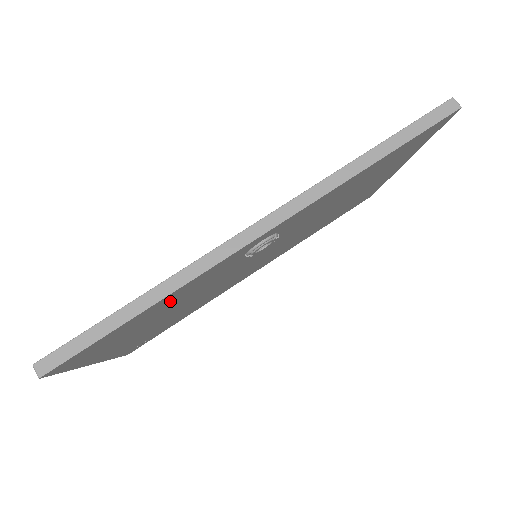
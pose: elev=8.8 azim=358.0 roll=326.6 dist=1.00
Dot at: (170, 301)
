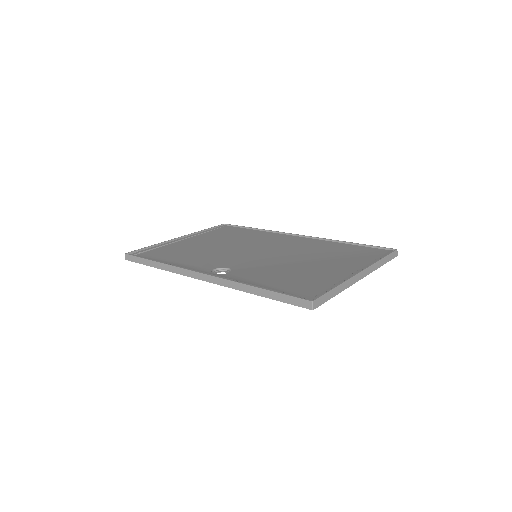
Dot at: occluded
